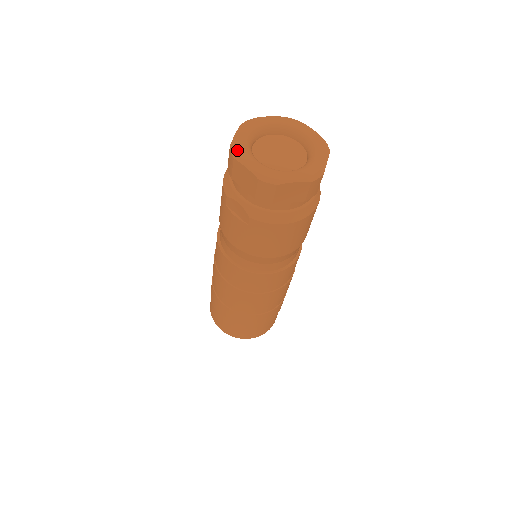
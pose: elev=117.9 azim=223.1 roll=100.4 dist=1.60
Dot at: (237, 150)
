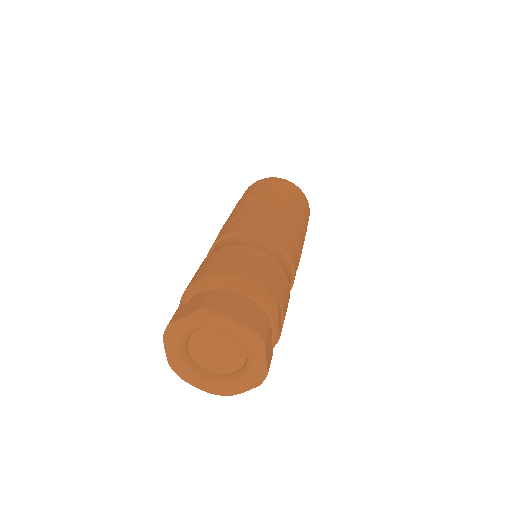
Dot at: (169, 336)
